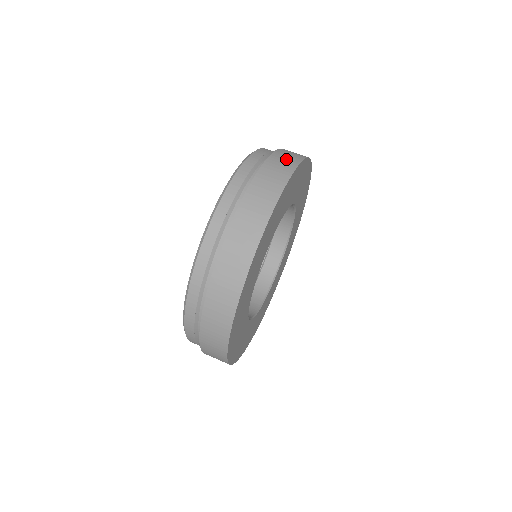
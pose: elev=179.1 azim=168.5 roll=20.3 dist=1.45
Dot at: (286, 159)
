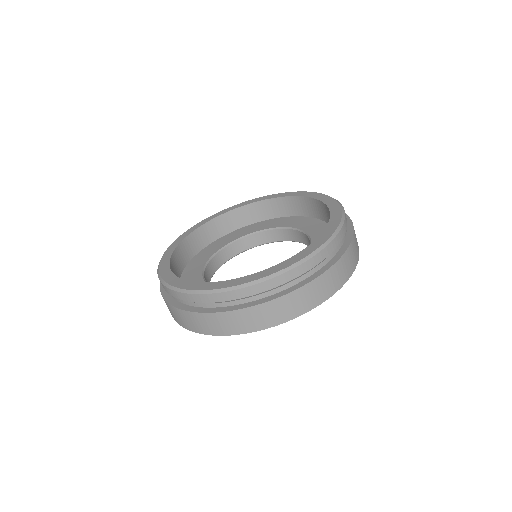
Dot at: (290, 308)
